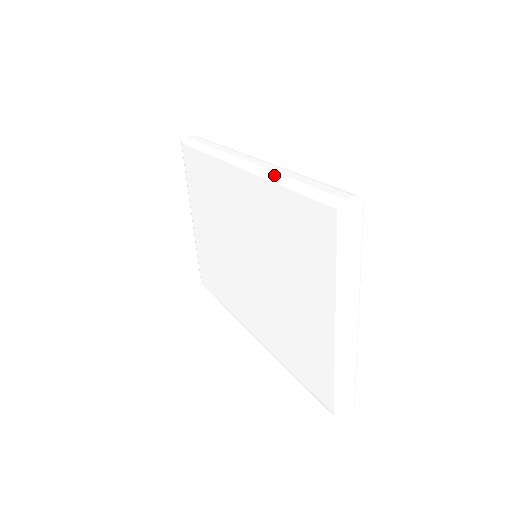
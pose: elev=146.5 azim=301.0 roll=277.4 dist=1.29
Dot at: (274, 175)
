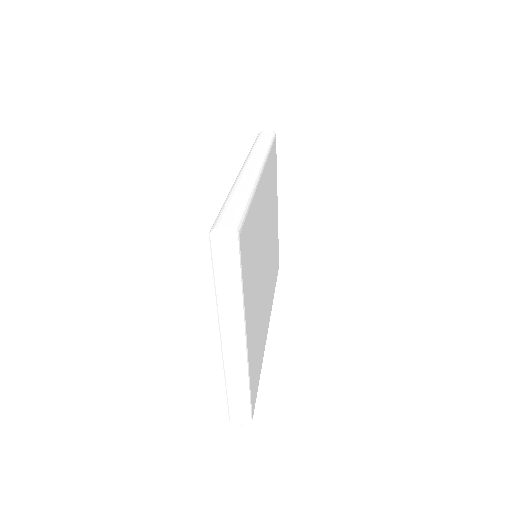
Dot at: (232, 188)
